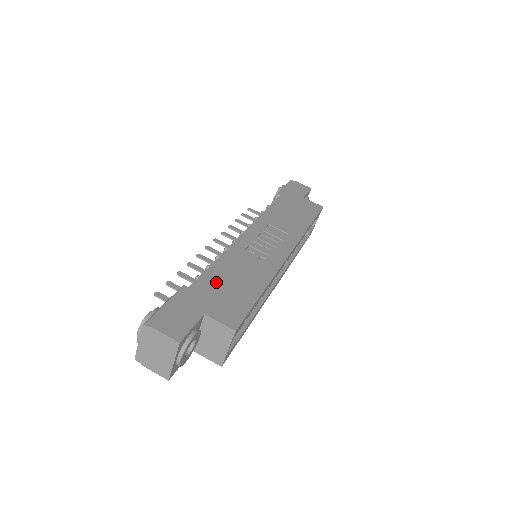
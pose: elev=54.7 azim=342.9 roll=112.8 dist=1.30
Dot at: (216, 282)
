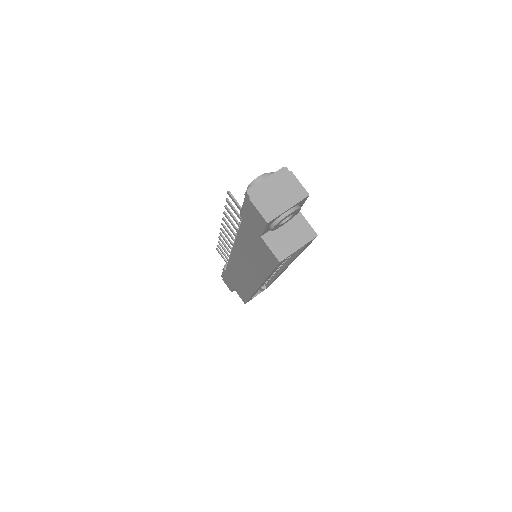
Dot at: occluded
